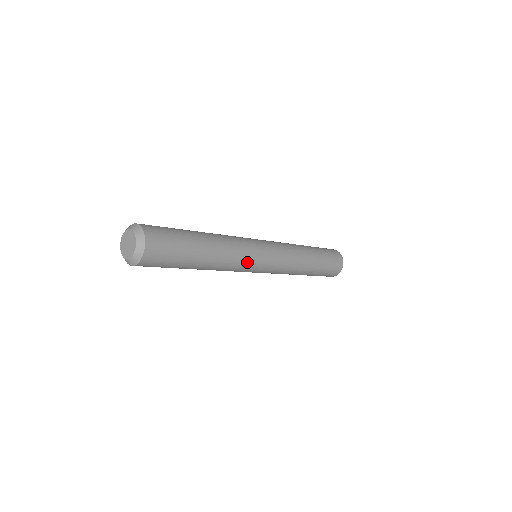
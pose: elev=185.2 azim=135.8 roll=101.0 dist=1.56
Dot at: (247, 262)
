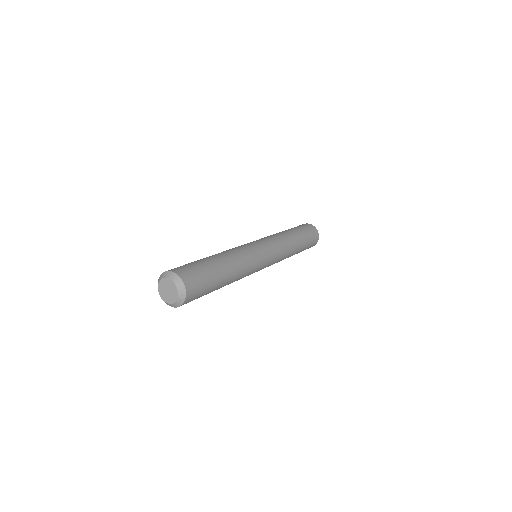
Dot at: (248, 275)
